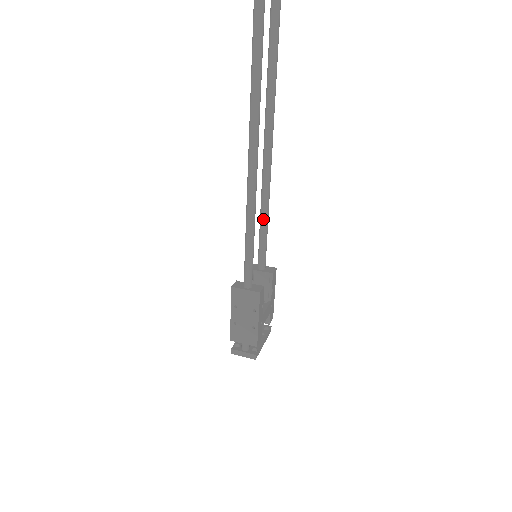
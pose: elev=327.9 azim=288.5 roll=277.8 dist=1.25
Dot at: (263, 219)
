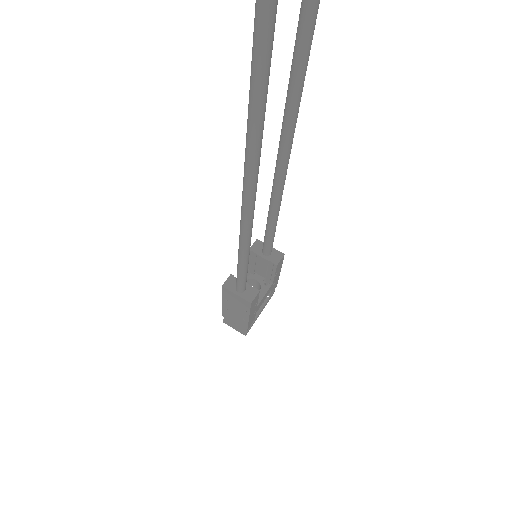
Dot at: (271, 218)
